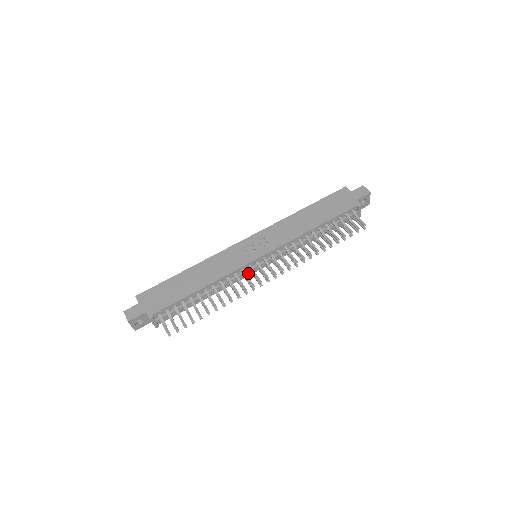
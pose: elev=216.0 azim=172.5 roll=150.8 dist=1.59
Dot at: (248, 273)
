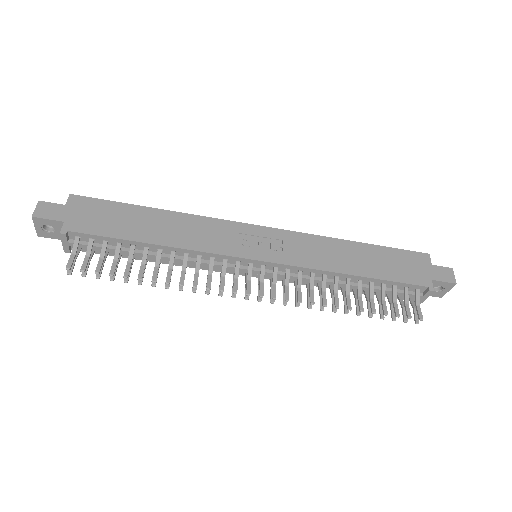
Dot at: (230, 269)
